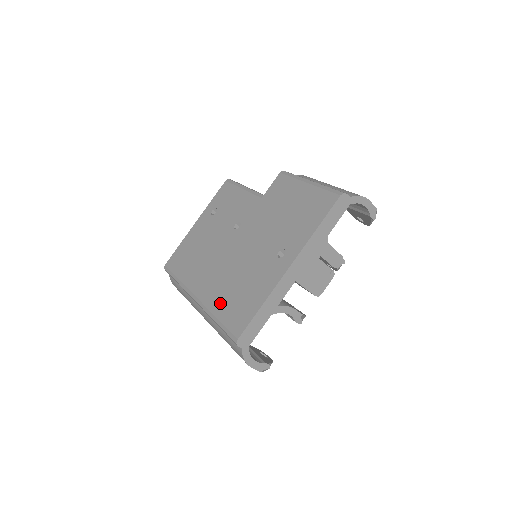
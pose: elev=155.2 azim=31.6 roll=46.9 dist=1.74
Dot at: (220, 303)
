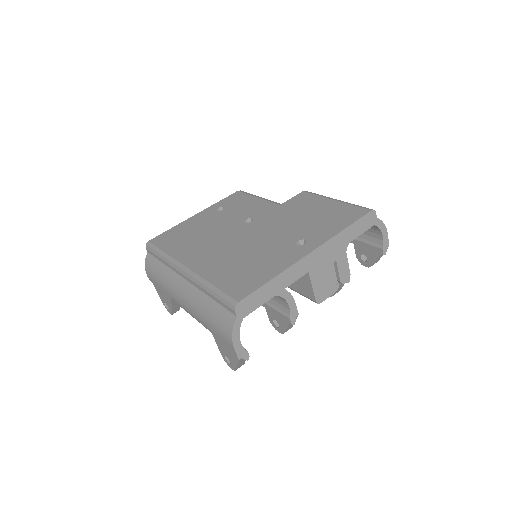
Dot at: (218, 273)
